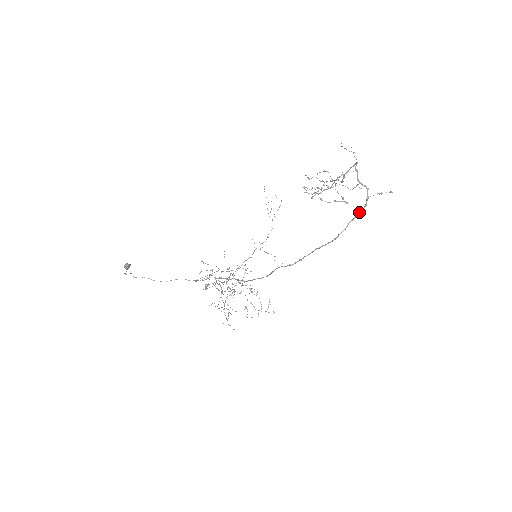
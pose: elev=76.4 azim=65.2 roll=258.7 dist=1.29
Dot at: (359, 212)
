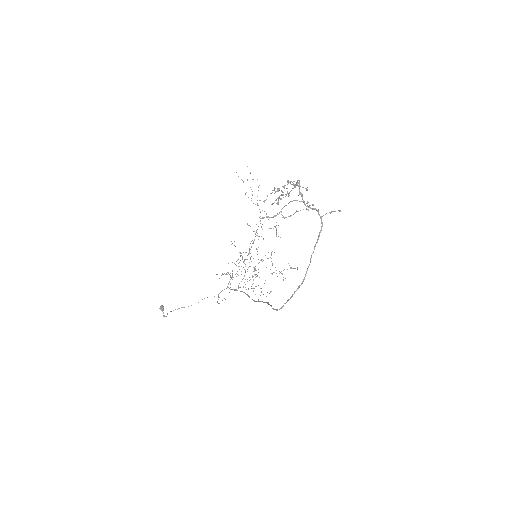
Dot at: (318, 237)
